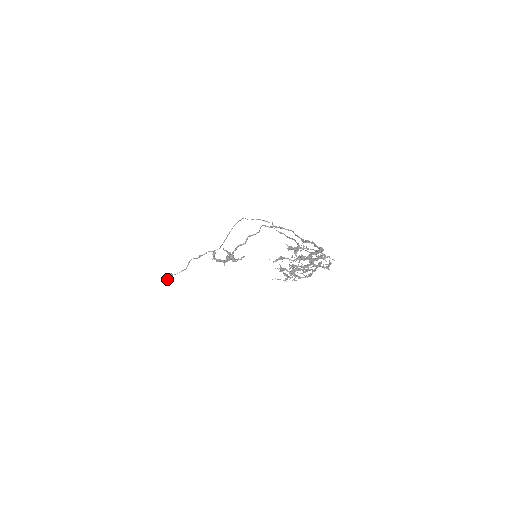
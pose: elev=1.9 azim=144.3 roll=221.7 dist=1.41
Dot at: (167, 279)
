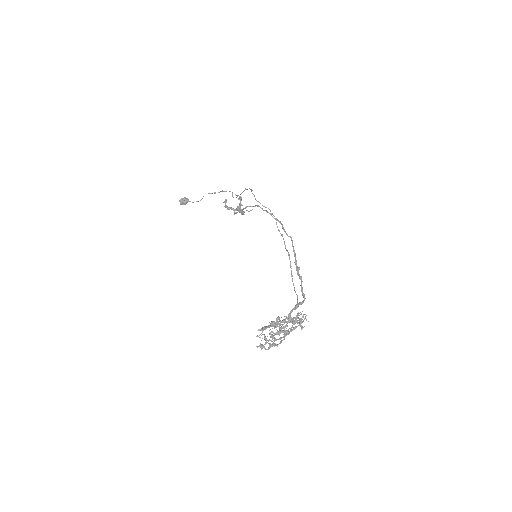
Dot at: (184, 204)
